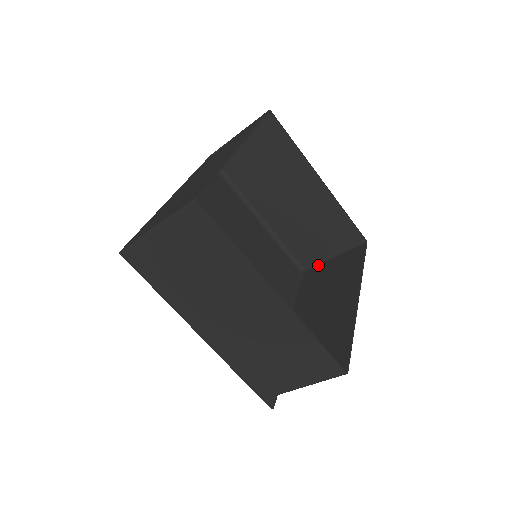
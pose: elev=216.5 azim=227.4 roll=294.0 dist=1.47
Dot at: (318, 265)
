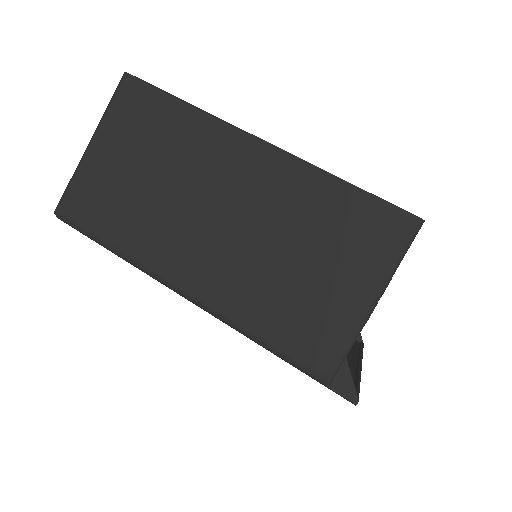
Dot at: occluded
